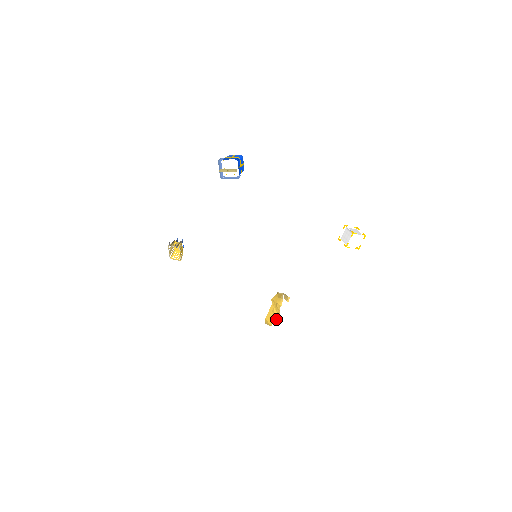
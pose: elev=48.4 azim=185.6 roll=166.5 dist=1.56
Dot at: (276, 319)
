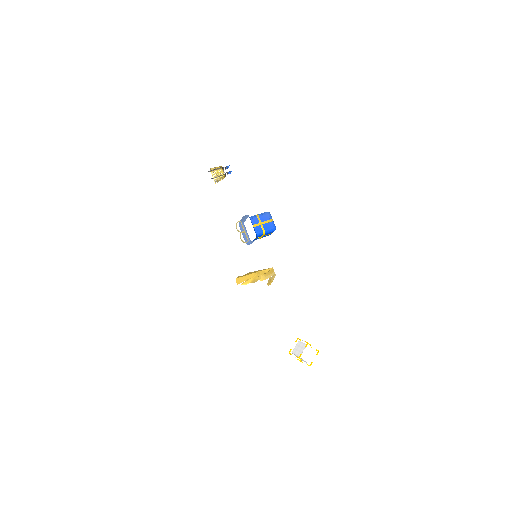
Dot at: occluded
